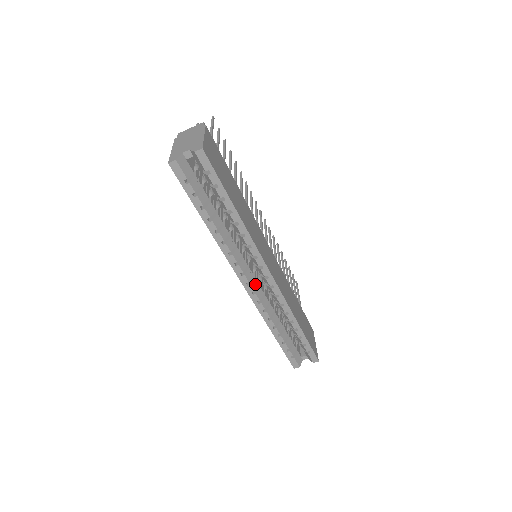
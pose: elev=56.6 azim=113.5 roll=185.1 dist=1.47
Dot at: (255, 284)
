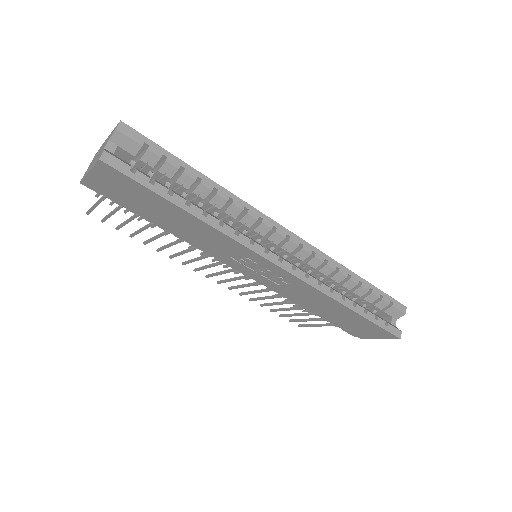
Dot at: (285, 260)
